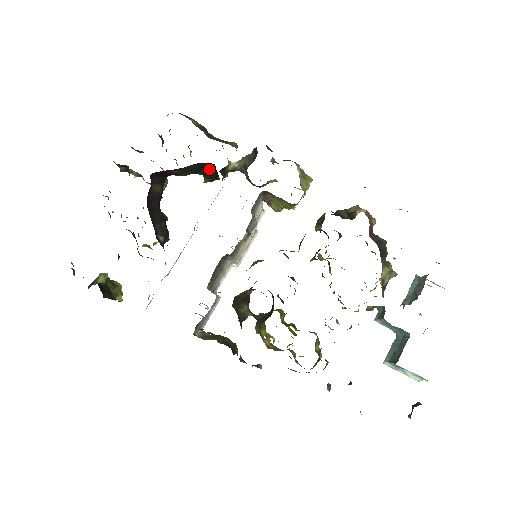
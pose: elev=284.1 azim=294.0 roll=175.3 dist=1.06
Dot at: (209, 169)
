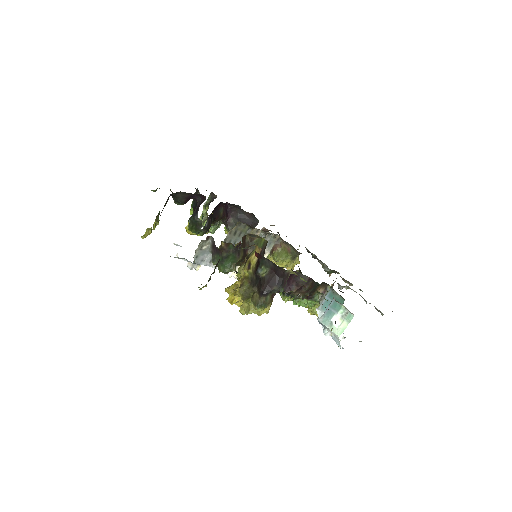
Dot at: occluded
